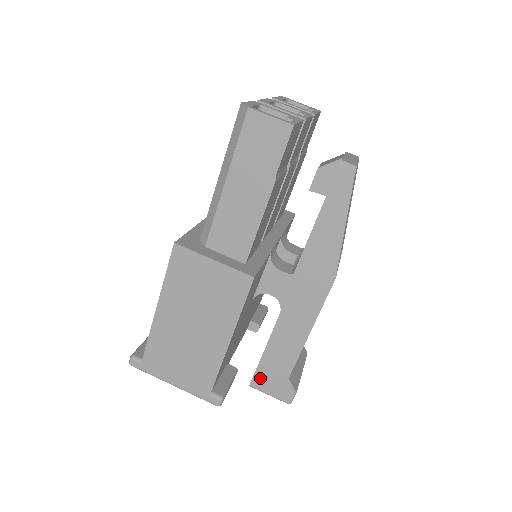
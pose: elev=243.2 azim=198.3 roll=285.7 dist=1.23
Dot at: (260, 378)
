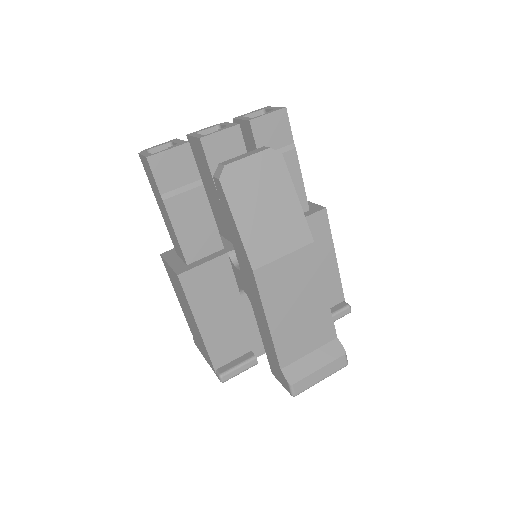
Dot at: (272, 367)
